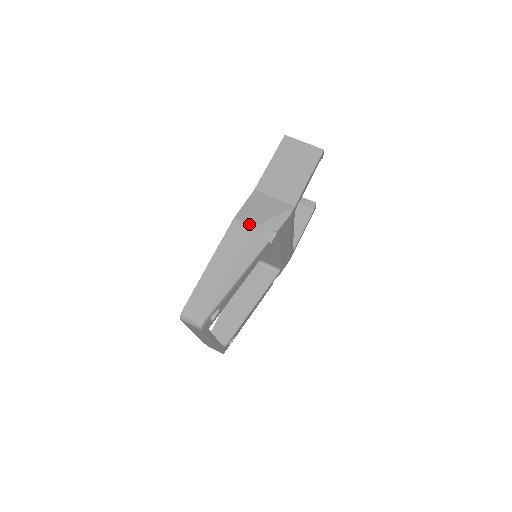
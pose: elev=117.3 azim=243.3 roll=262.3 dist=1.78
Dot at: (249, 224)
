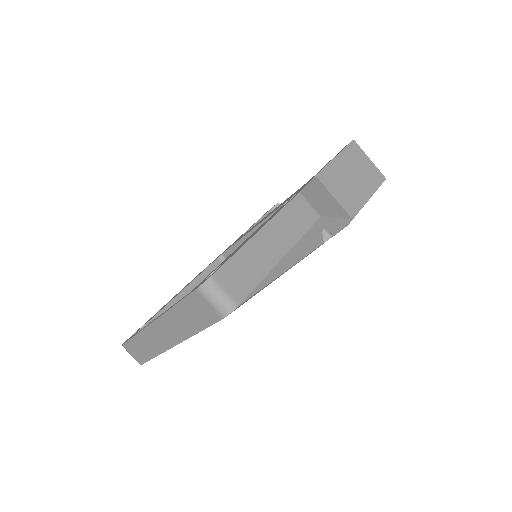
Dot at: (315, 209)
